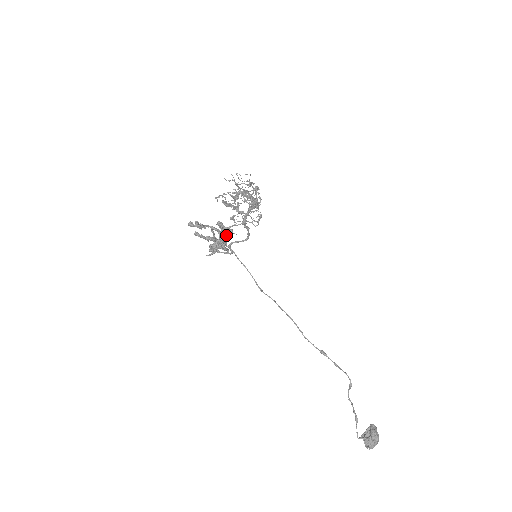
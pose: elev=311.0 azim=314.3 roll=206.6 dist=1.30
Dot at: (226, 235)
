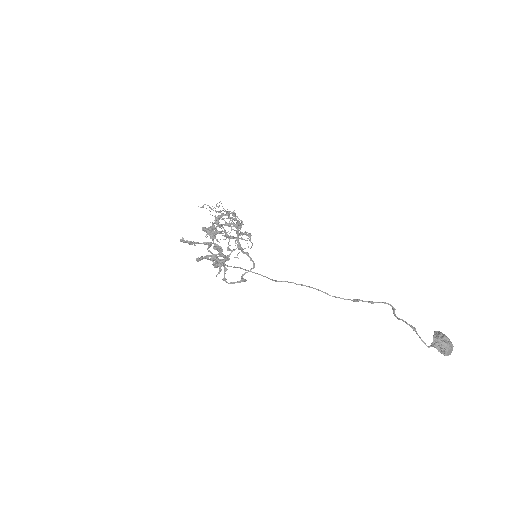
Dot at: (215, 238)
